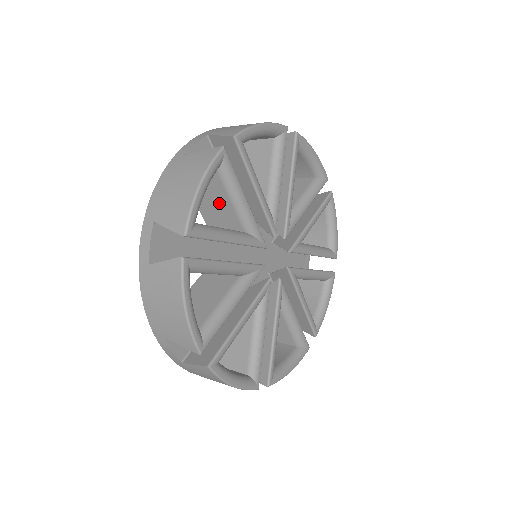
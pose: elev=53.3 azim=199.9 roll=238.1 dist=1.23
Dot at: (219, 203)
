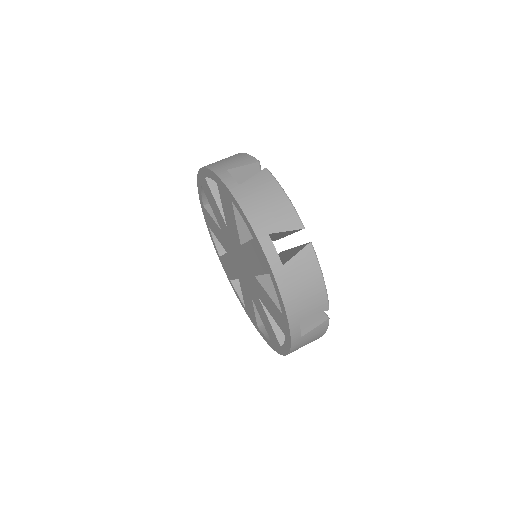
Dot at: occluded
